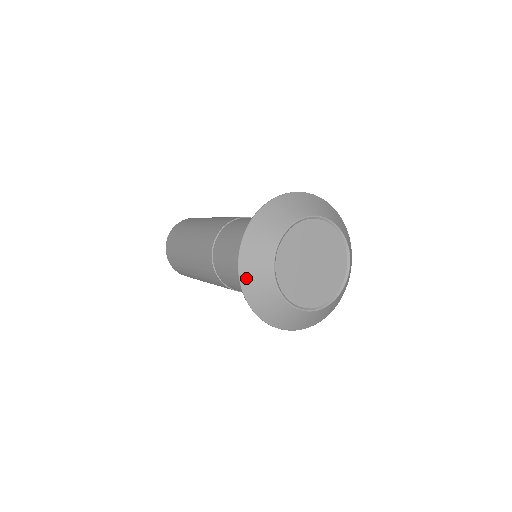
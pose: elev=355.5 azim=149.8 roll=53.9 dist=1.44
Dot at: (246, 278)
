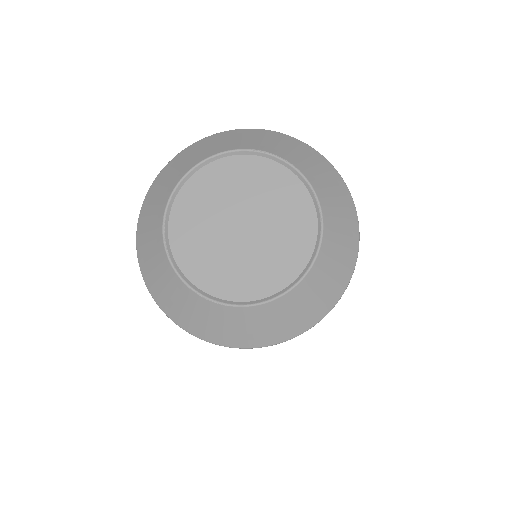
Dot at: (142, 226)
